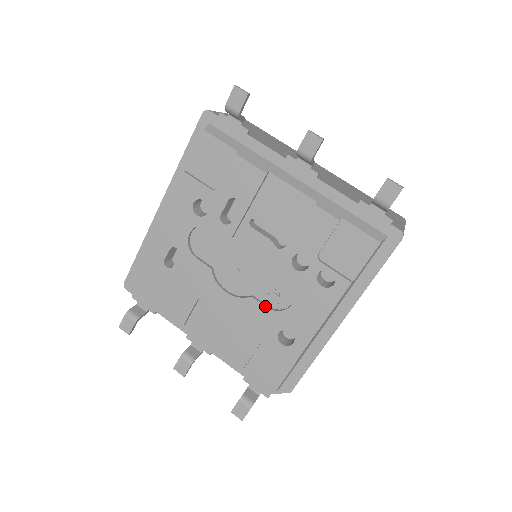
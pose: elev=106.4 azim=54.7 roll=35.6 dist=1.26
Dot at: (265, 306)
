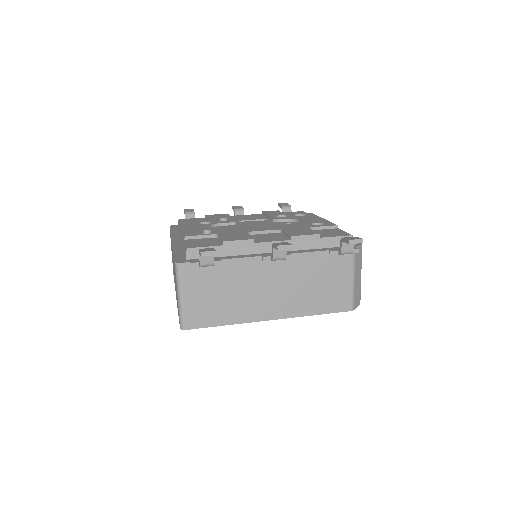
Dot at: (289, 224)
